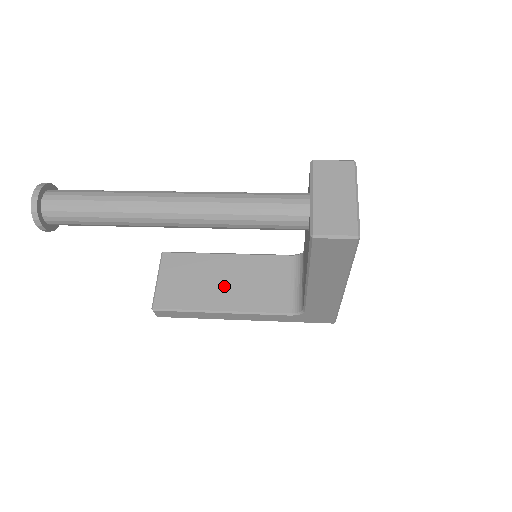
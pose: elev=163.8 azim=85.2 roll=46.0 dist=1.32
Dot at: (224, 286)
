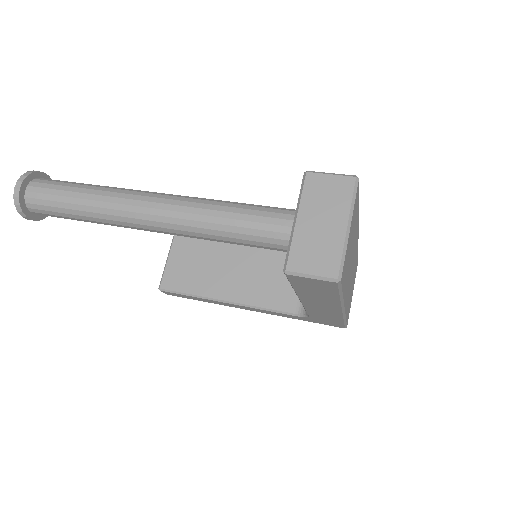
Dot at: (232, 274)
